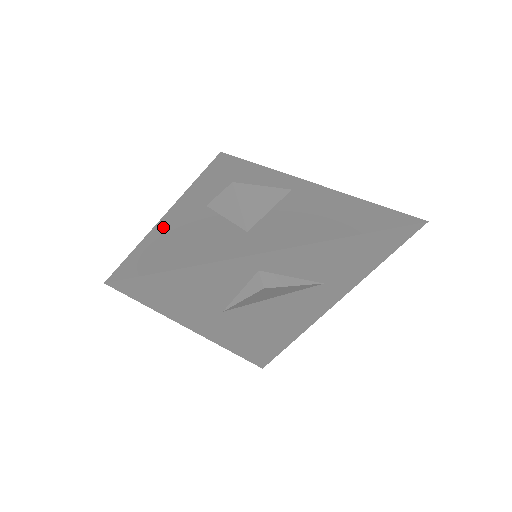
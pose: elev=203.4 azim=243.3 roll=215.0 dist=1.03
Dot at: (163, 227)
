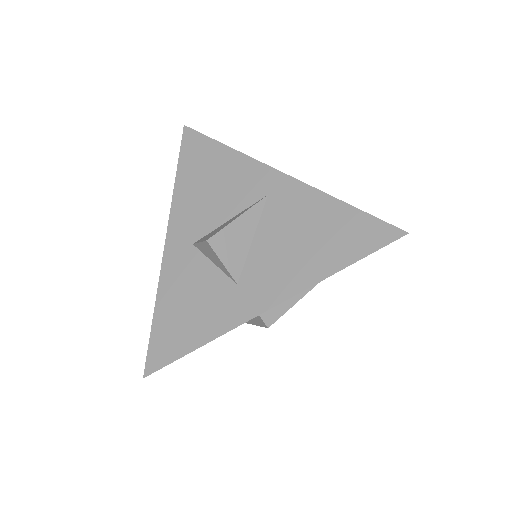
Dot at: (165, 289)
